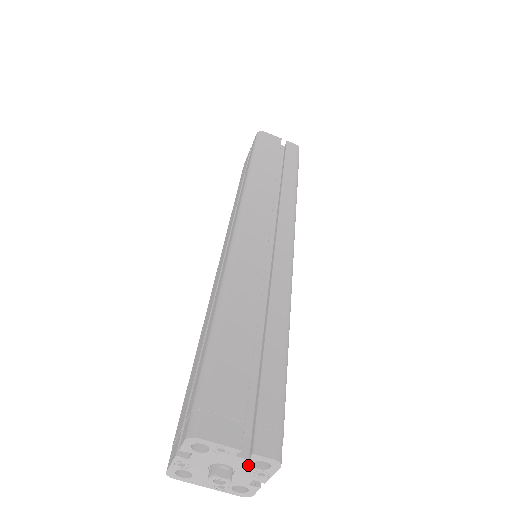
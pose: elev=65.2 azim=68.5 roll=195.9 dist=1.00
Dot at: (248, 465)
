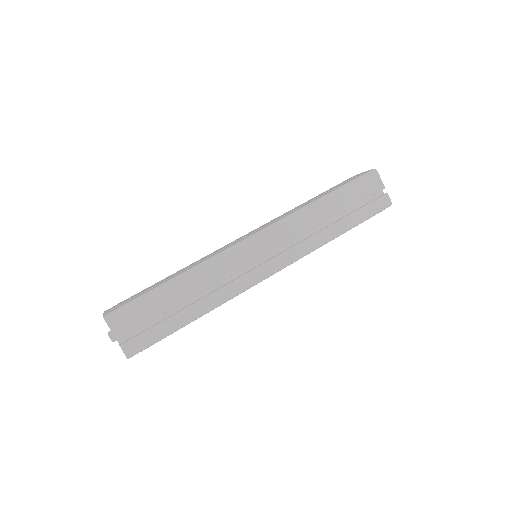
Dot at: occluded
